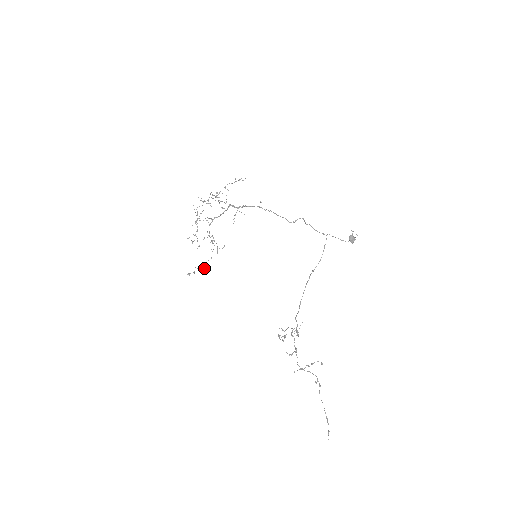
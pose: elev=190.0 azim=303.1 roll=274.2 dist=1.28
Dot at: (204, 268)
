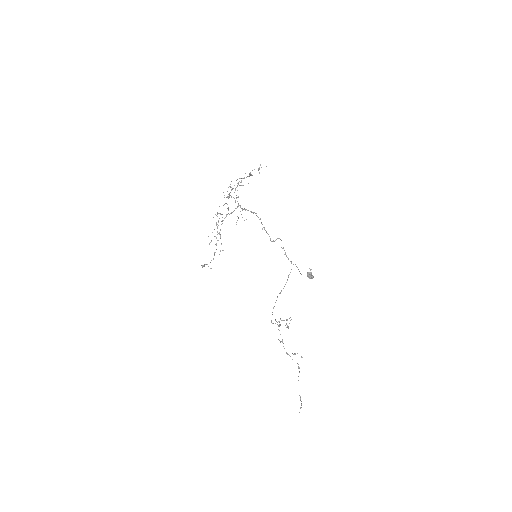
Dot at: occluded
